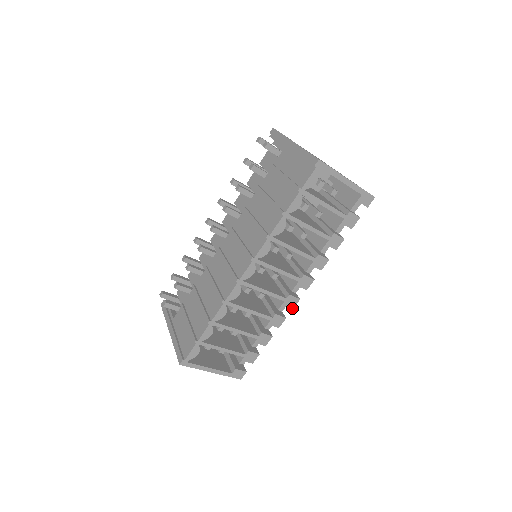
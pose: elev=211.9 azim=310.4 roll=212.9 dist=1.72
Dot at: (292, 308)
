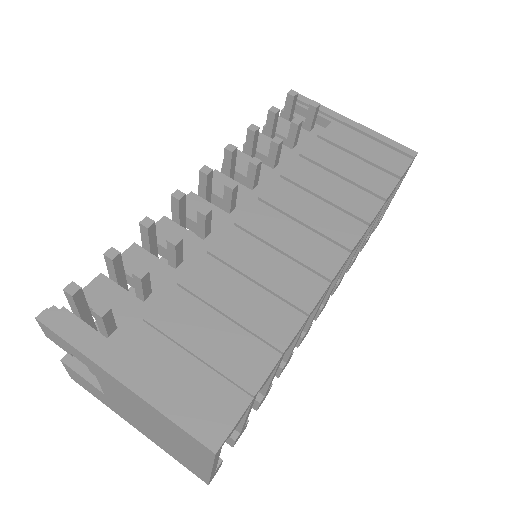
Dot at: occluded
